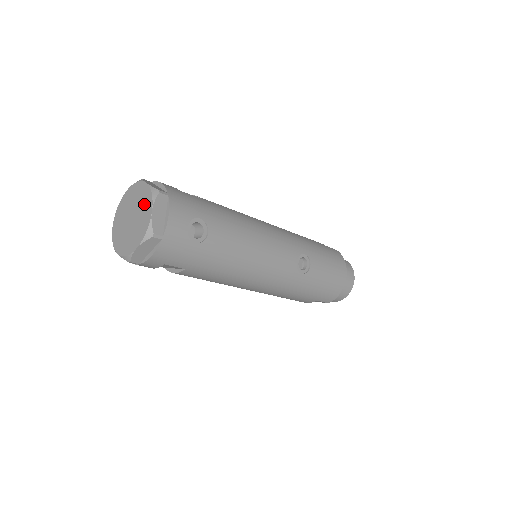
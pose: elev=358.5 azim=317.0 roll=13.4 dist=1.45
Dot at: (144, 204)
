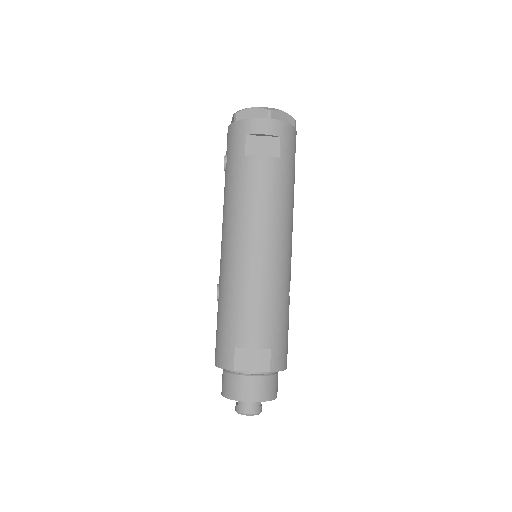
Dot at: occluded
